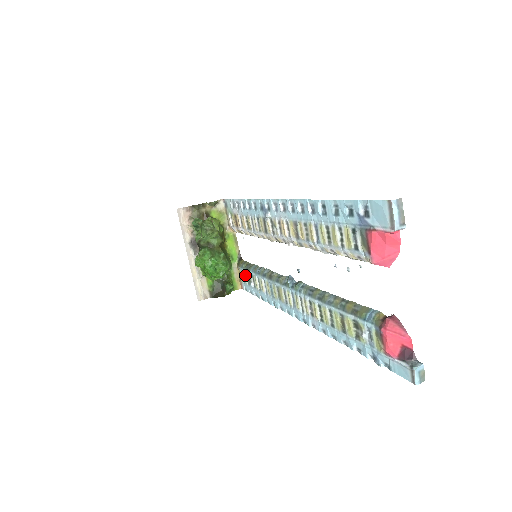
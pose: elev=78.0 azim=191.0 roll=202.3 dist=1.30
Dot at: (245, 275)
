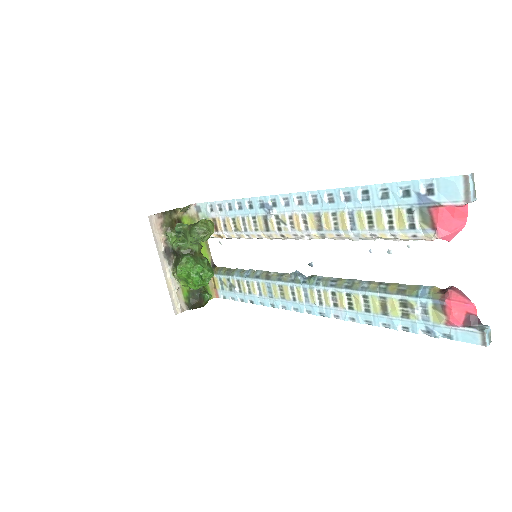
Dot at: (224, 281)
